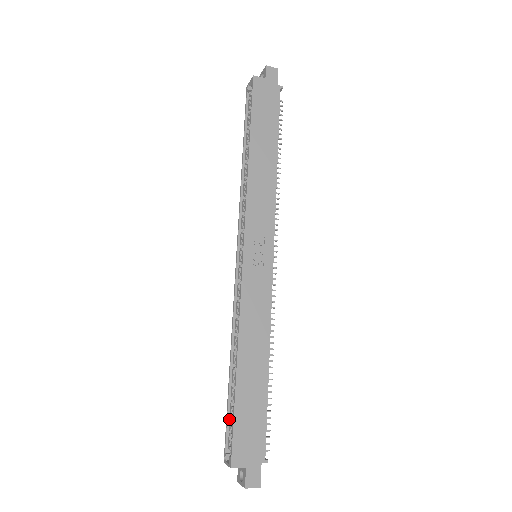
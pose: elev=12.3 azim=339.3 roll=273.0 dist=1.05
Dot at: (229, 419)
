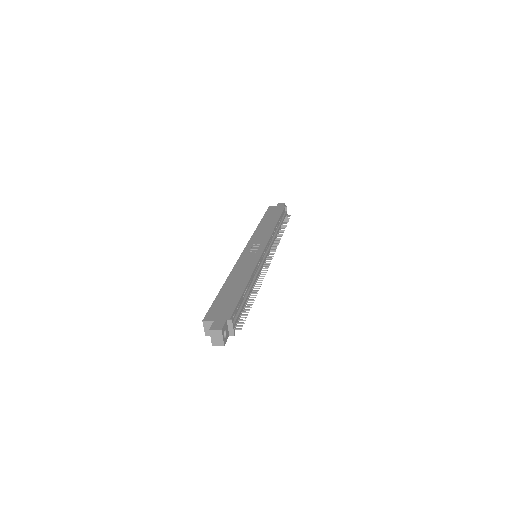
Dot at: occluded
